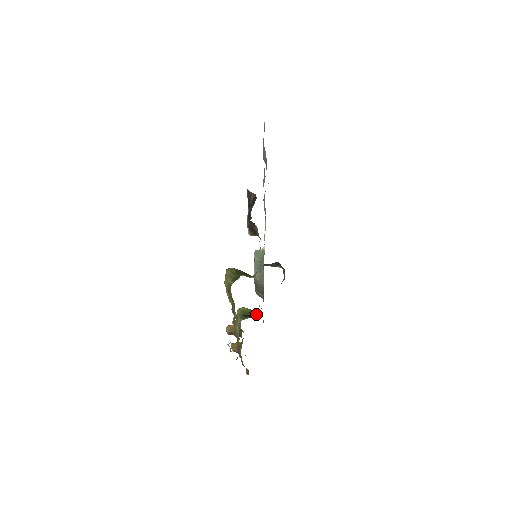
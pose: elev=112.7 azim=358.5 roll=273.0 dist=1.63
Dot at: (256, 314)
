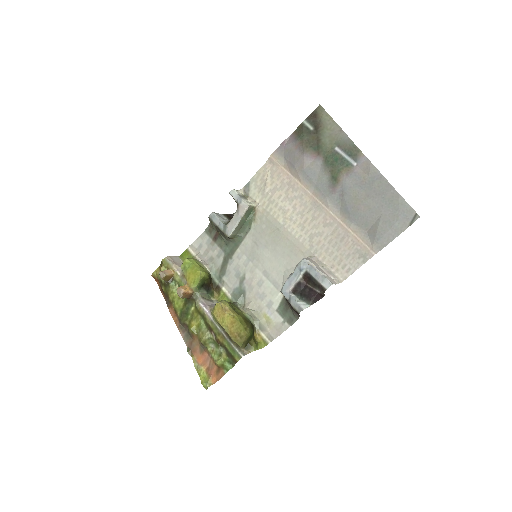
Dot at: (214, 292)
